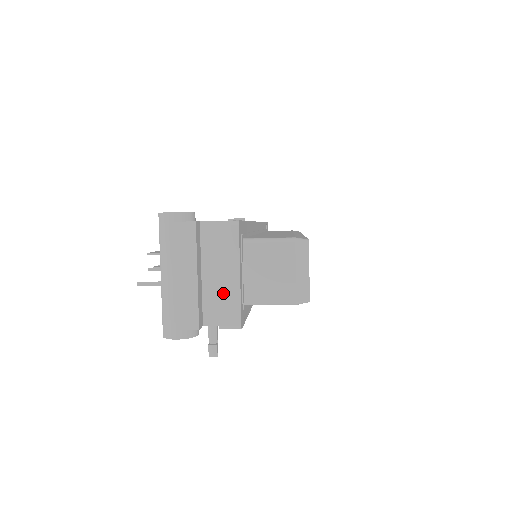
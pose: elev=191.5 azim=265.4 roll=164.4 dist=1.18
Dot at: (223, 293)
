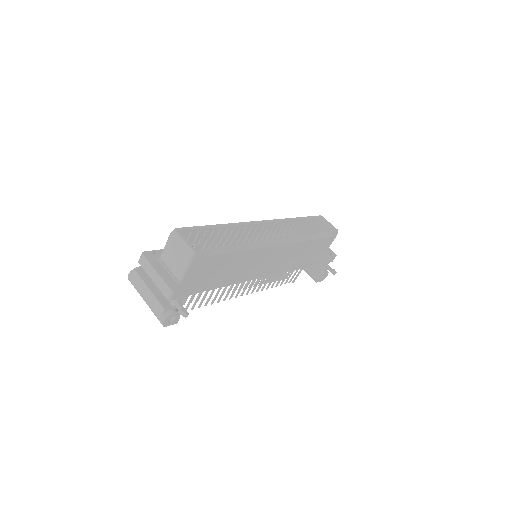
Dot at: (158, 285)
